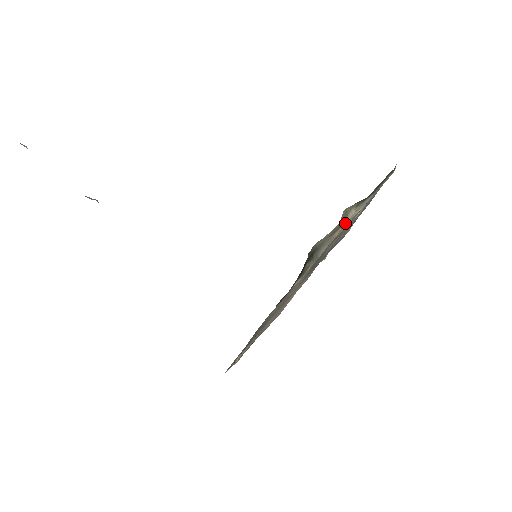
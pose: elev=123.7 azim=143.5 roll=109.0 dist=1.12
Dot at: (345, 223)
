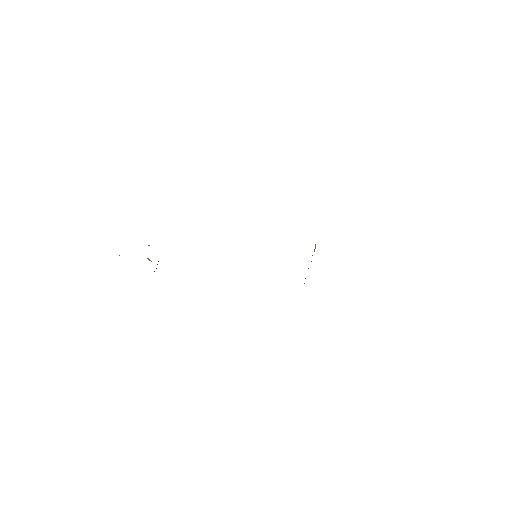
Dot at: occluded
